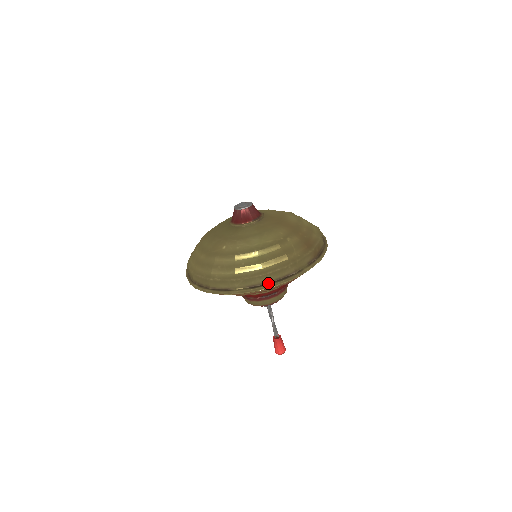
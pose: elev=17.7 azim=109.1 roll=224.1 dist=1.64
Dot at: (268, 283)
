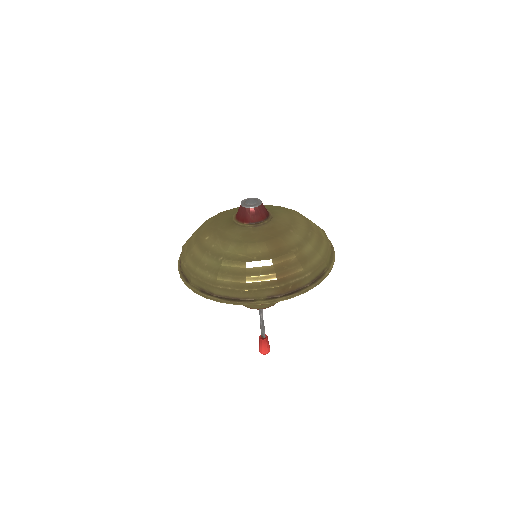
Dot at: (216, 295)
